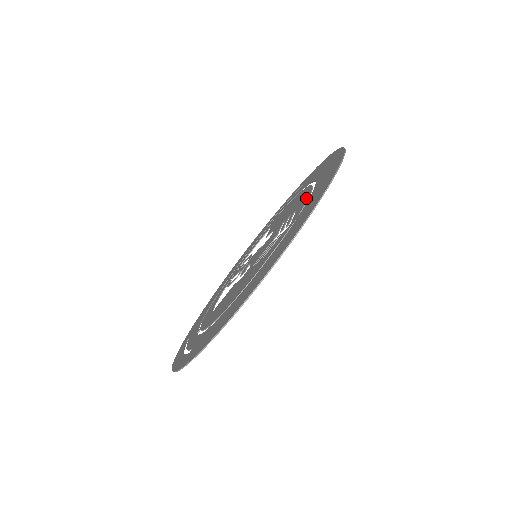
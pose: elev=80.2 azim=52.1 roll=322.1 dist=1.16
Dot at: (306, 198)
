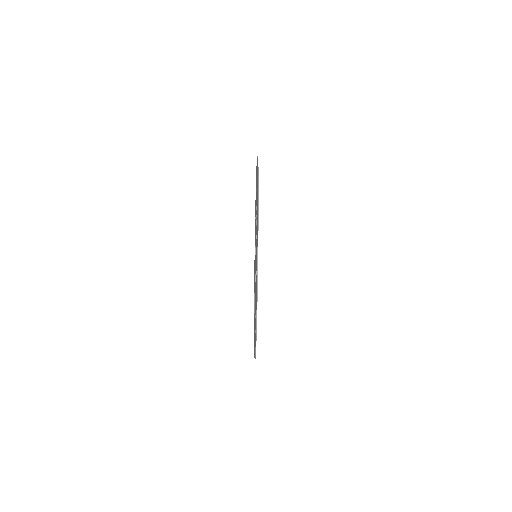
Dot at: occluded
